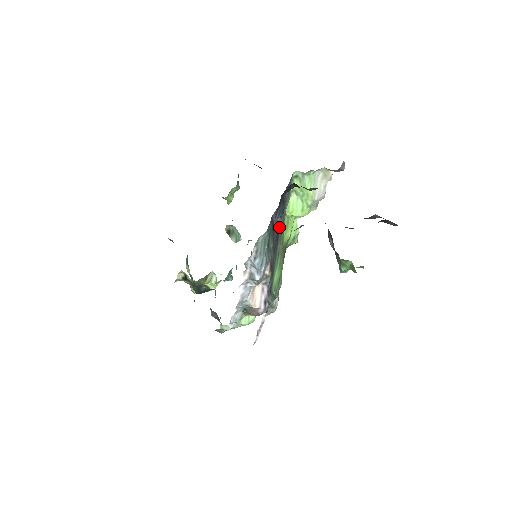
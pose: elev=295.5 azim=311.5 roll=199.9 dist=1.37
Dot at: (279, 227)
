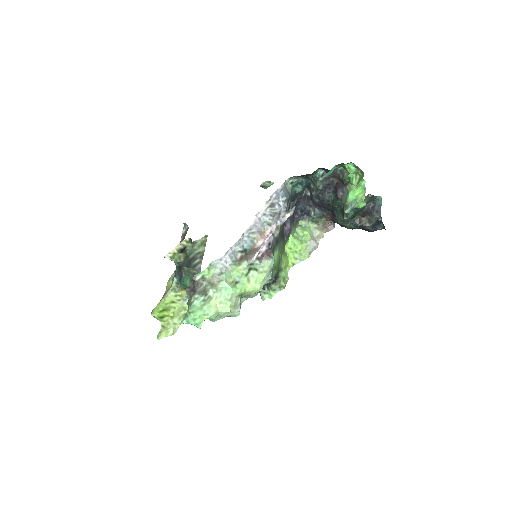
Dot at: (288, 227)
